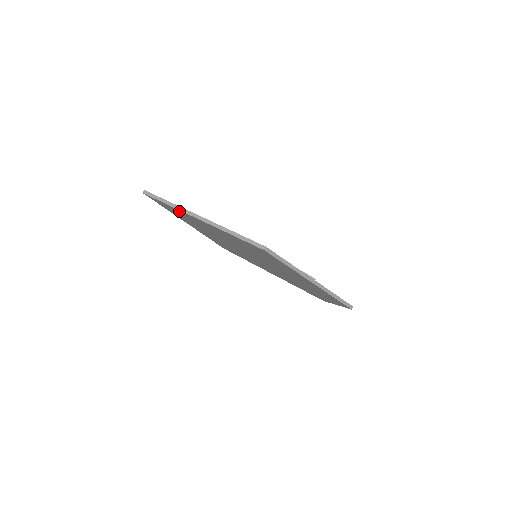
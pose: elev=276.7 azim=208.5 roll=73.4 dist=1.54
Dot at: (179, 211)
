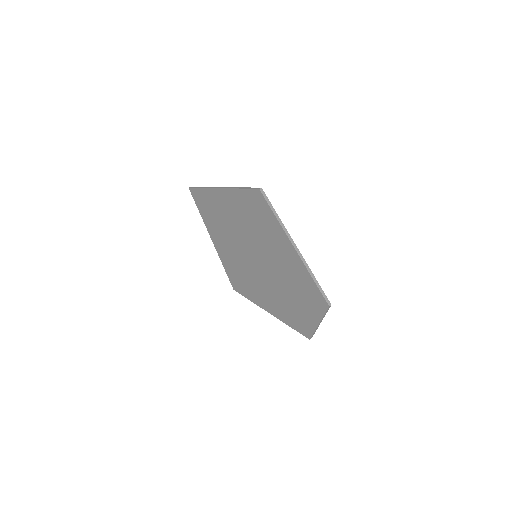
Dot at: (208, 194)
